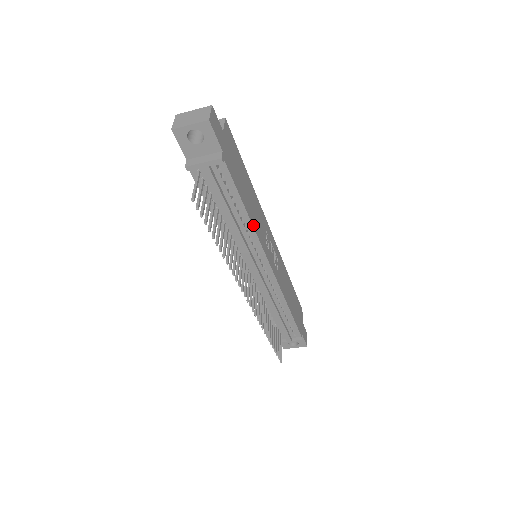
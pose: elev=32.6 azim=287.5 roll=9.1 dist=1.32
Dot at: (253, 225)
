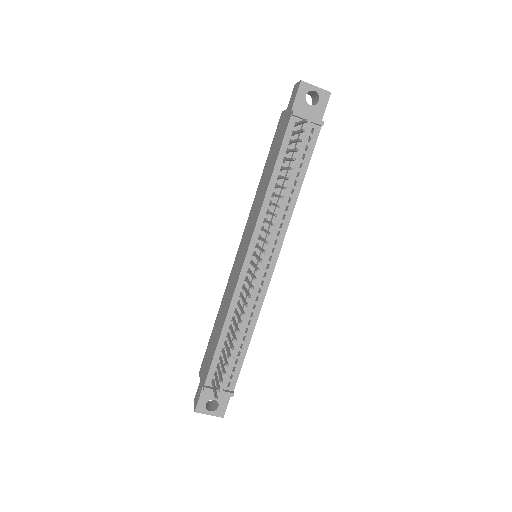
Dot at: occluded
